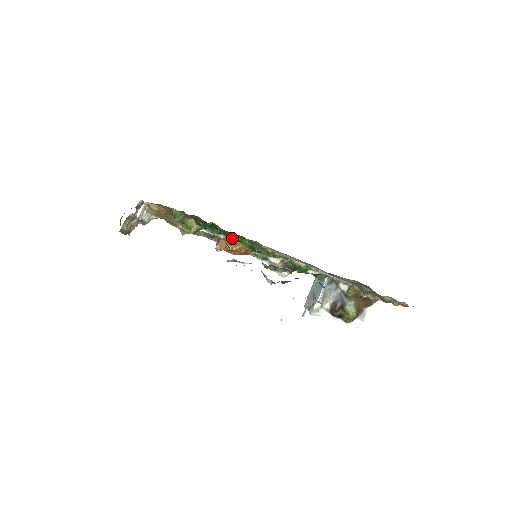
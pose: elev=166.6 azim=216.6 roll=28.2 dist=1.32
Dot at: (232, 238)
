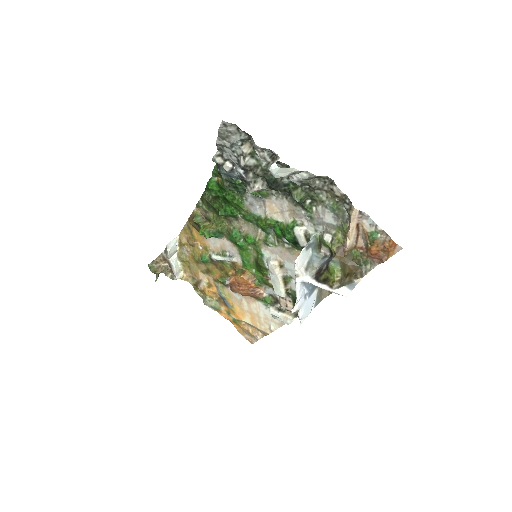
Dot at: (238, 241)
